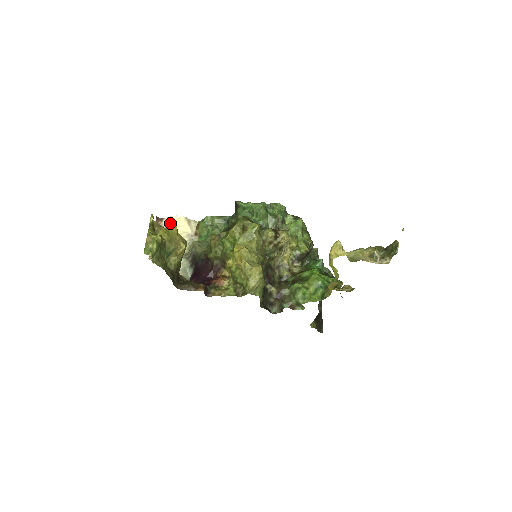
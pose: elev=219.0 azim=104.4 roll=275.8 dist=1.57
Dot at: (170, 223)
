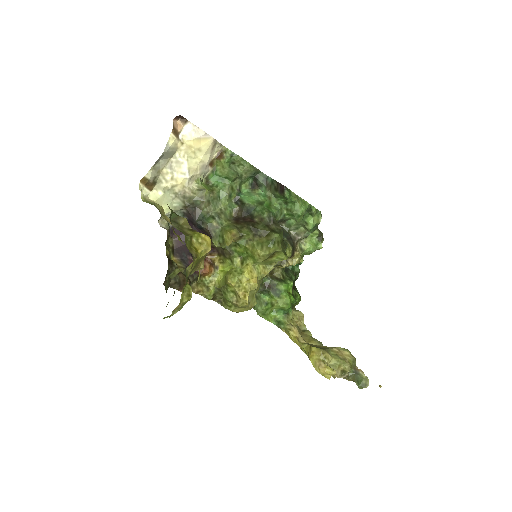
Dot at: (192, 142)
